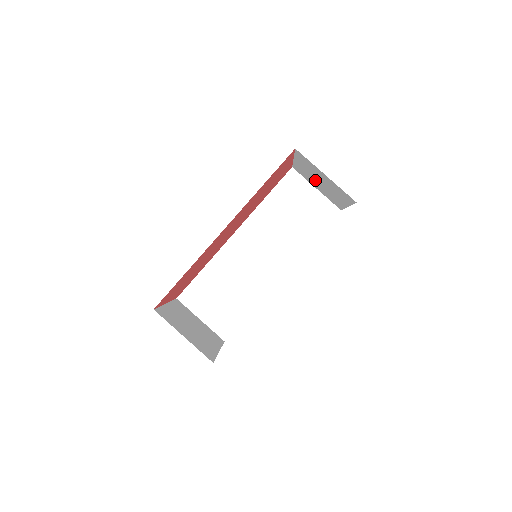
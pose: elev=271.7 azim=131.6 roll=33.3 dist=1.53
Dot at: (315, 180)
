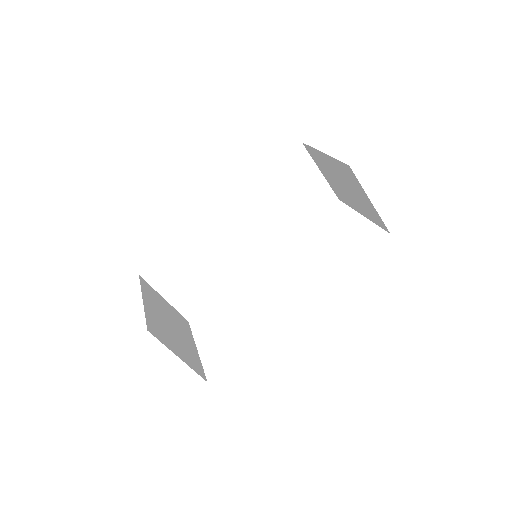
Dot at: (334, 176)
